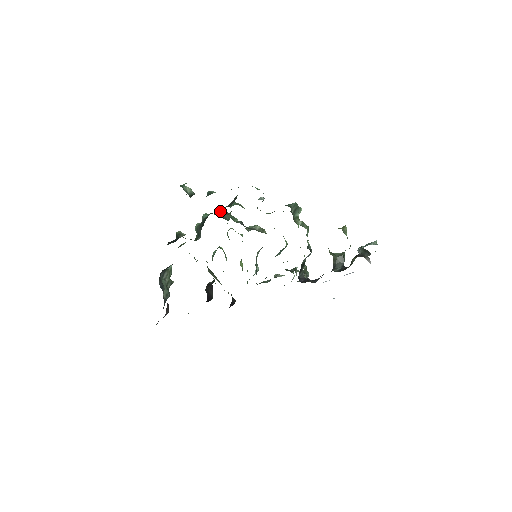
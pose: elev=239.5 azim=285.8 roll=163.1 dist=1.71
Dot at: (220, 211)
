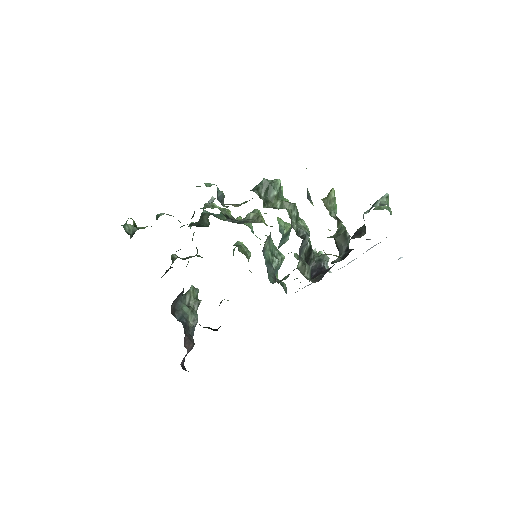
Dot at: (201, 216)
